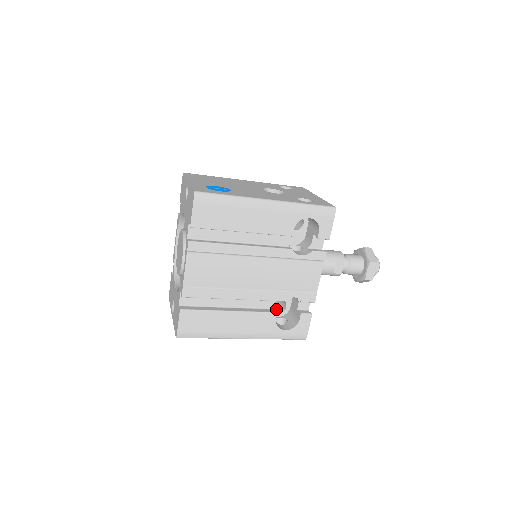
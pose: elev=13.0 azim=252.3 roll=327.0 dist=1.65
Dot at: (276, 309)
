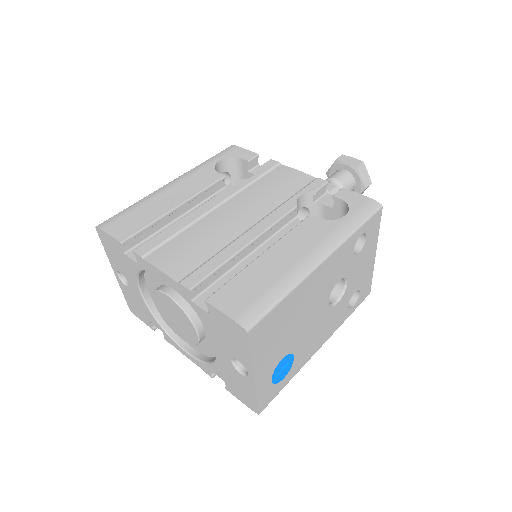
Dot at: occluded
